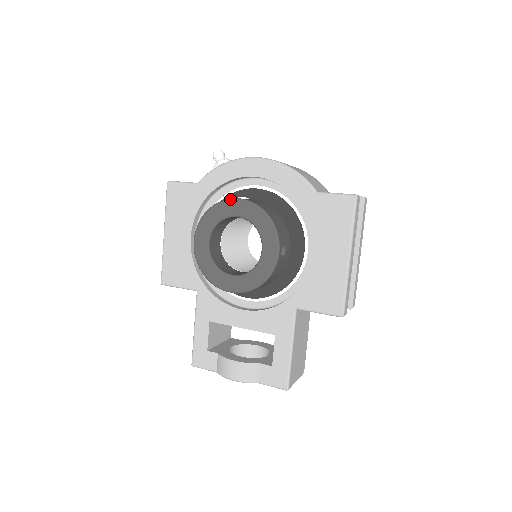
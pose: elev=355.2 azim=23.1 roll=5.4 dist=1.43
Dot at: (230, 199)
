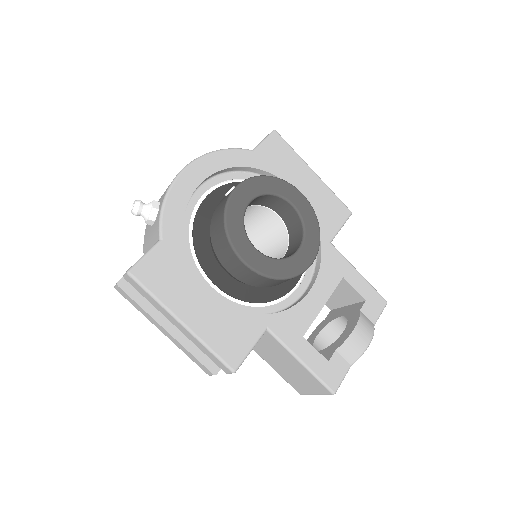
Dot at: (231, 193)
